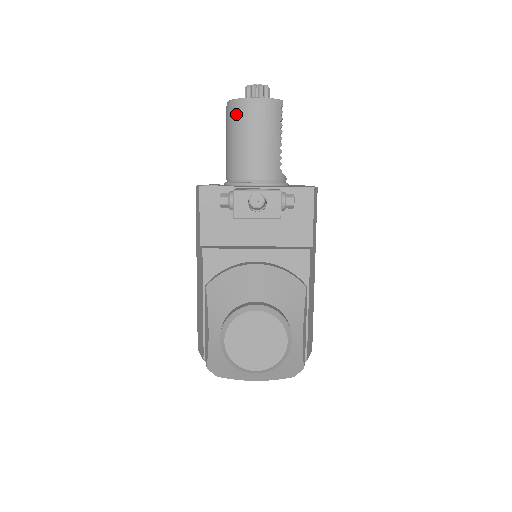
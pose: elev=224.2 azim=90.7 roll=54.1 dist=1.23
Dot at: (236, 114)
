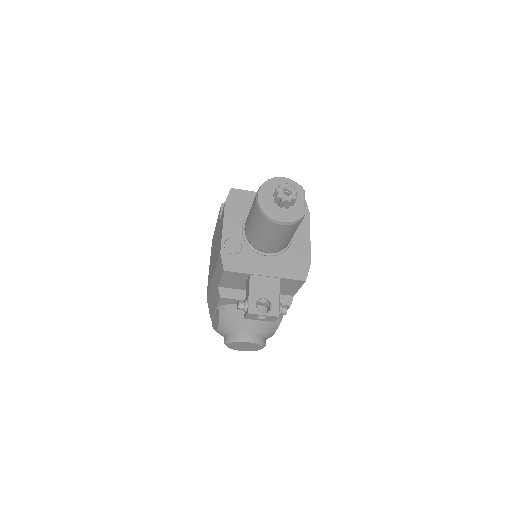
Dot at: (262, 221)
